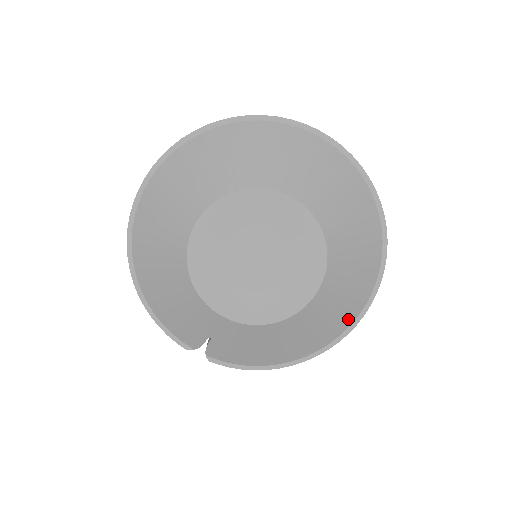
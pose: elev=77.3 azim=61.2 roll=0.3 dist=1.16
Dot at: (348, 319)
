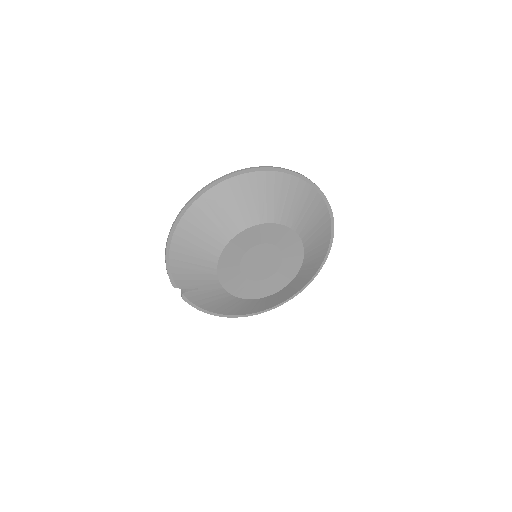
Dot at: (273, 305)
